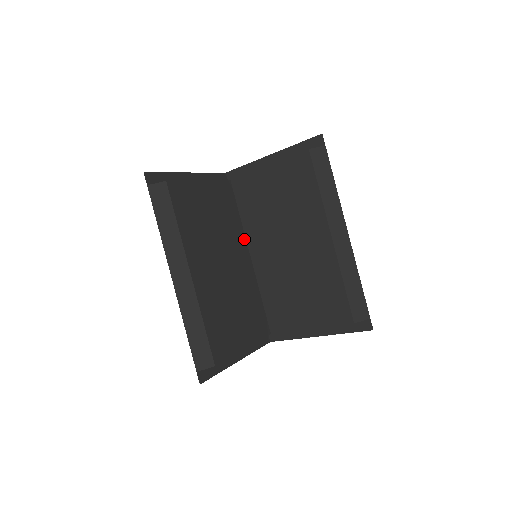
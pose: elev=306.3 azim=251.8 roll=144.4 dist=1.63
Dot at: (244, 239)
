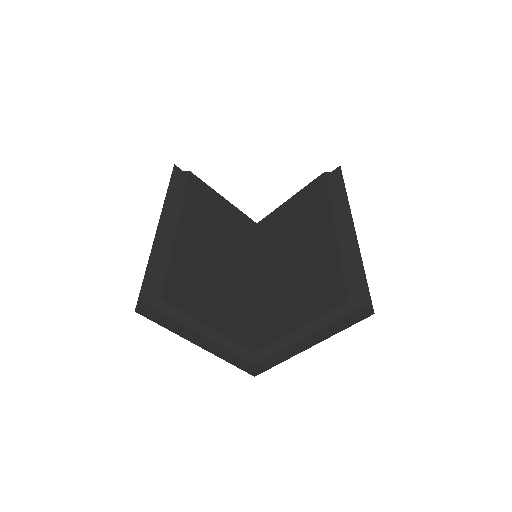
Dot at: (254, 263)
